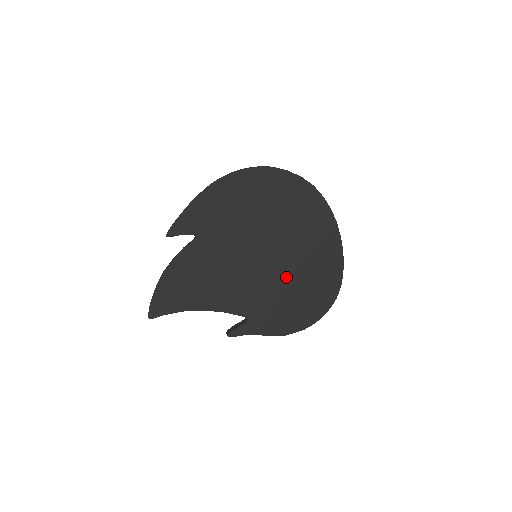
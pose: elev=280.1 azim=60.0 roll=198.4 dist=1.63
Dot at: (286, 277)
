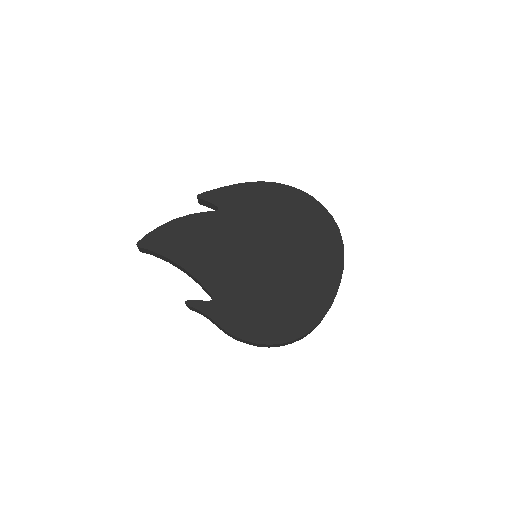
Dot at: (270, 285)
